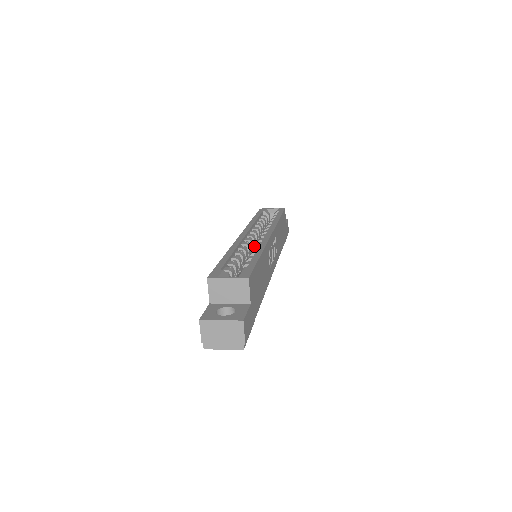
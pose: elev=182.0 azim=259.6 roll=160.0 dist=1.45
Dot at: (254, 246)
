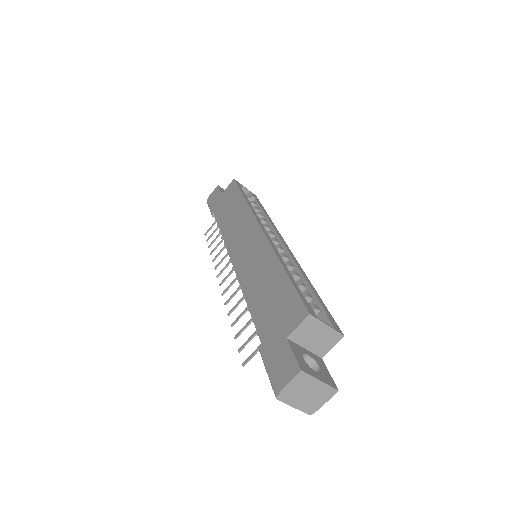
Dot at: occluded
